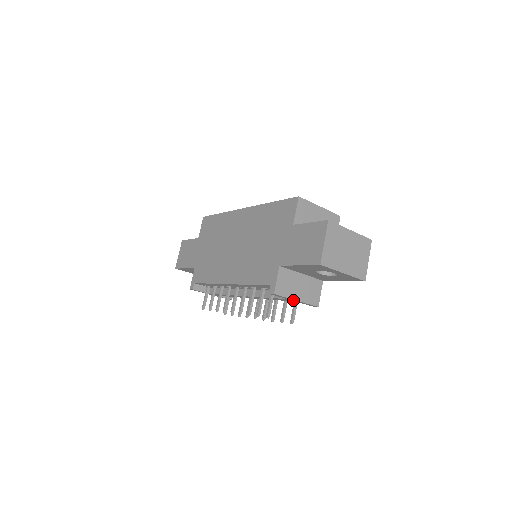
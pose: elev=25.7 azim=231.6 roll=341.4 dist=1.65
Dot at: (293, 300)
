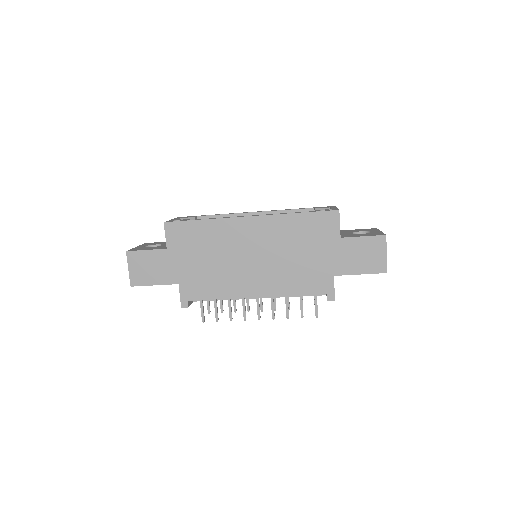
Dot at: occluded
